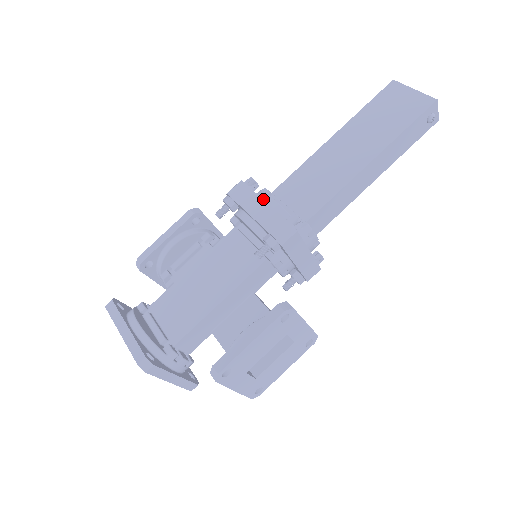
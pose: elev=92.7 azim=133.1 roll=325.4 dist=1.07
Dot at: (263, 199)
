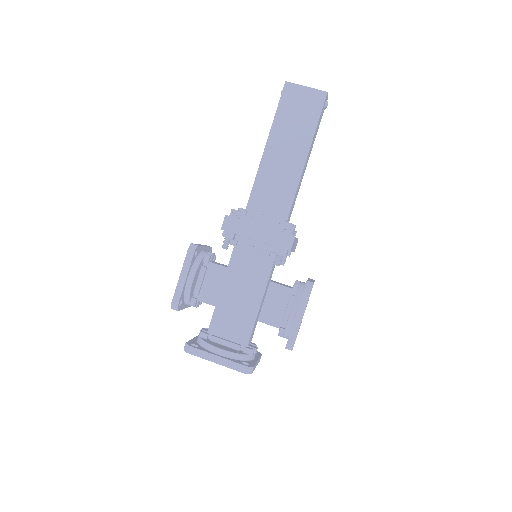
Dot at: (255, 223)
